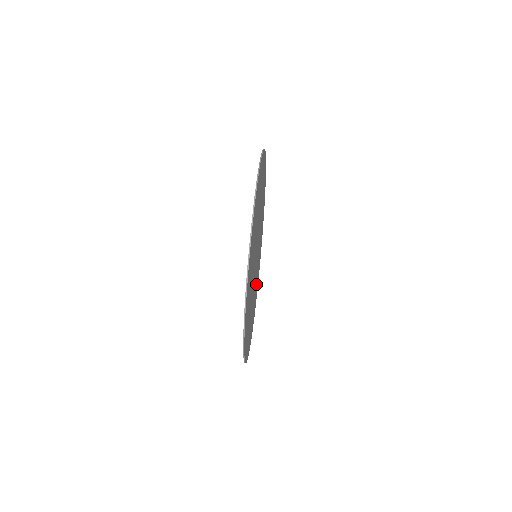
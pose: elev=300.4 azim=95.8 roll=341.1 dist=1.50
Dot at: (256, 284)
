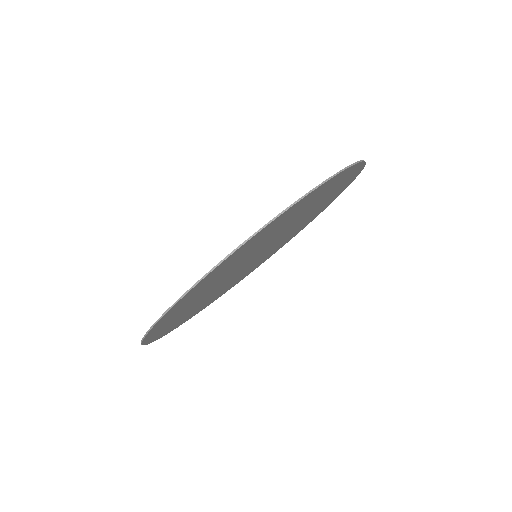
Dot at: (271, 252)
